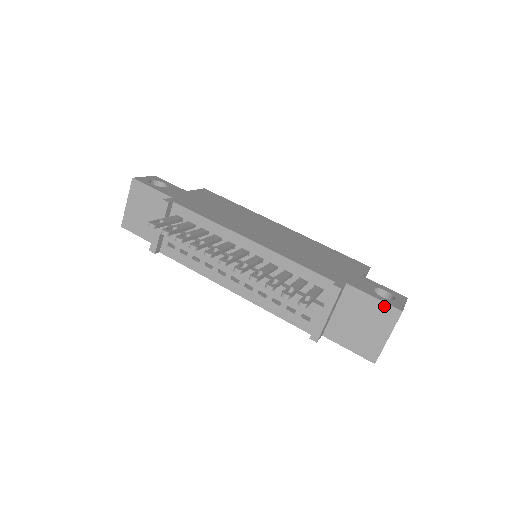
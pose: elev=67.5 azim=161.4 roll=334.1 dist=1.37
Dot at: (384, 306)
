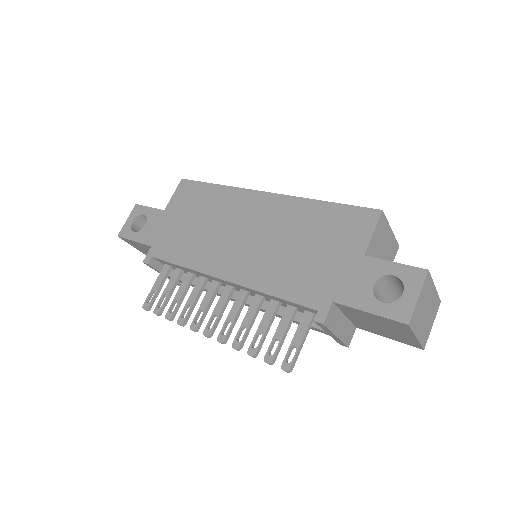
Dot at: (386, 319)
